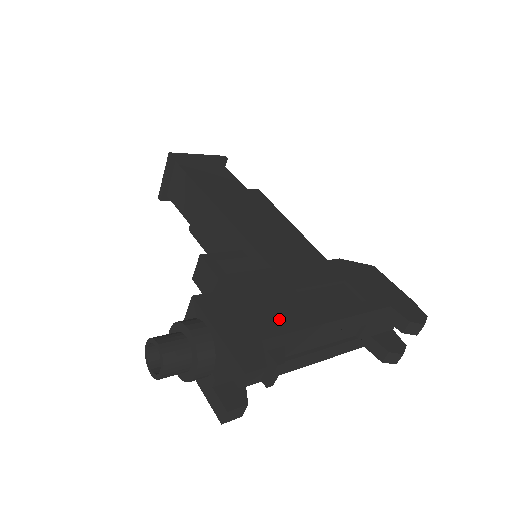
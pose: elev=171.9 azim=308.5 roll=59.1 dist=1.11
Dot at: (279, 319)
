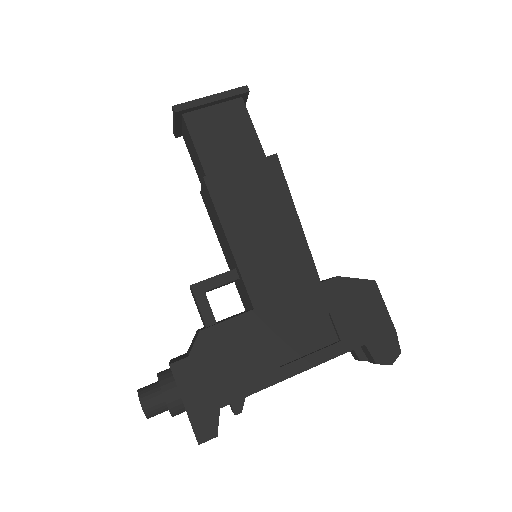
Dot at: (242, 381)
